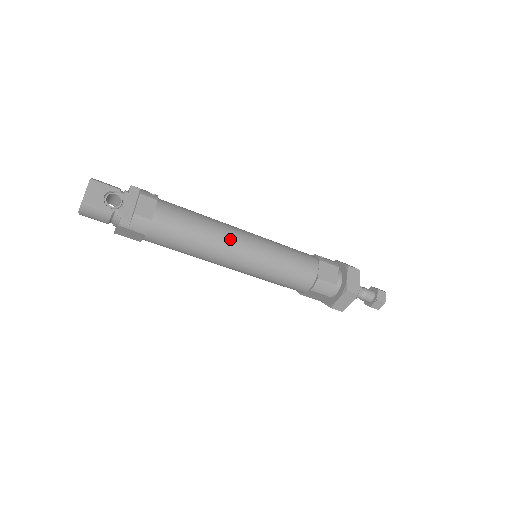
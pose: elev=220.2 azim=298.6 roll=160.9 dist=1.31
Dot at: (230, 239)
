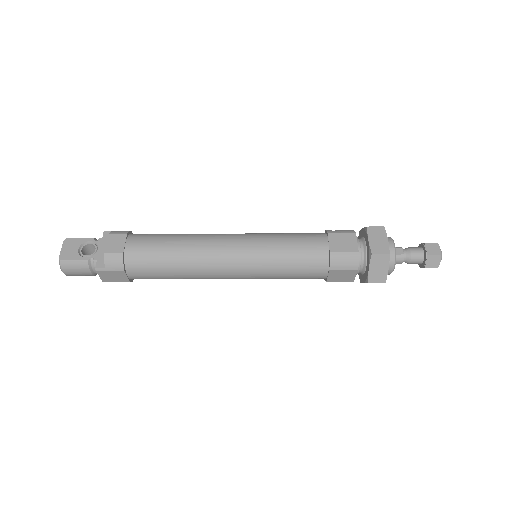
Dot at: (212, 245)
